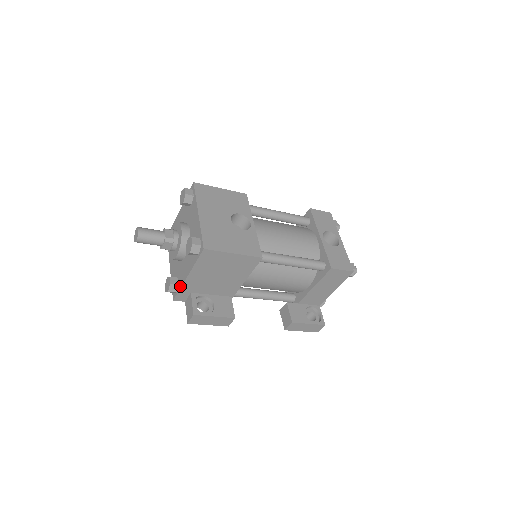
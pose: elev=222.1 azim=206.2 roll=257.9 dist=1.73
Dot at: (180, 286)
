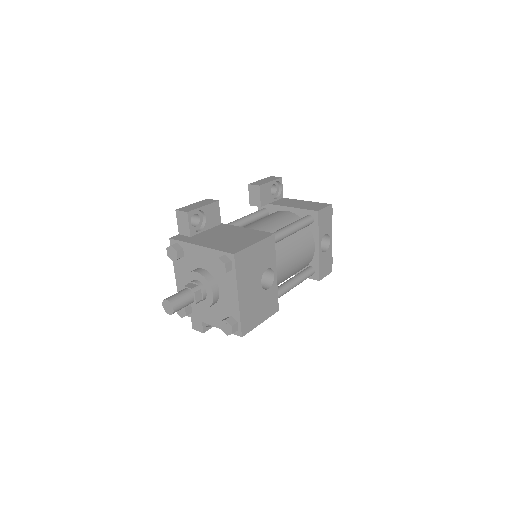
Dot at: (196, 318)
